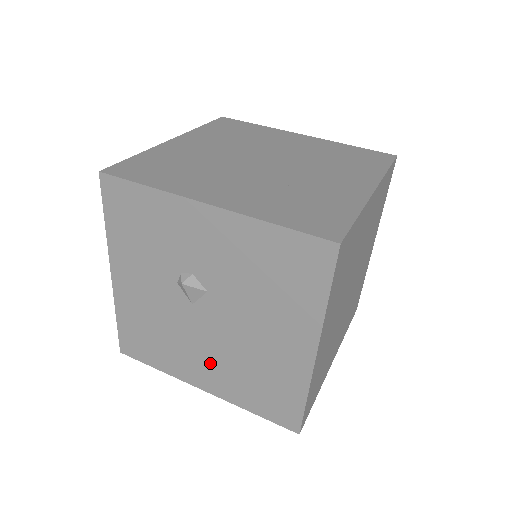
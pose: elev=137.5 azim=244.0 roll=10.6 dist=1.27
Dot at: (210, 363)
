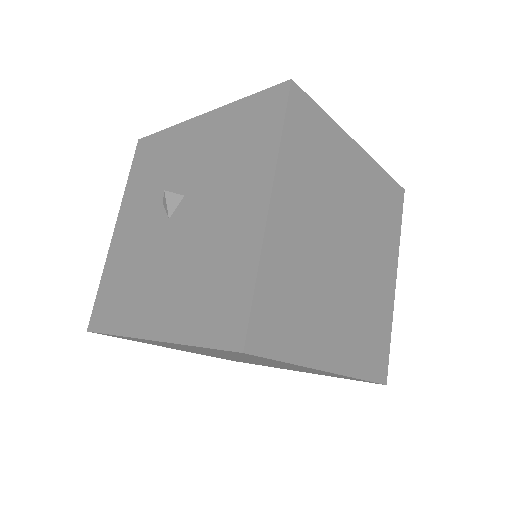
Dot at: (167, 288)
